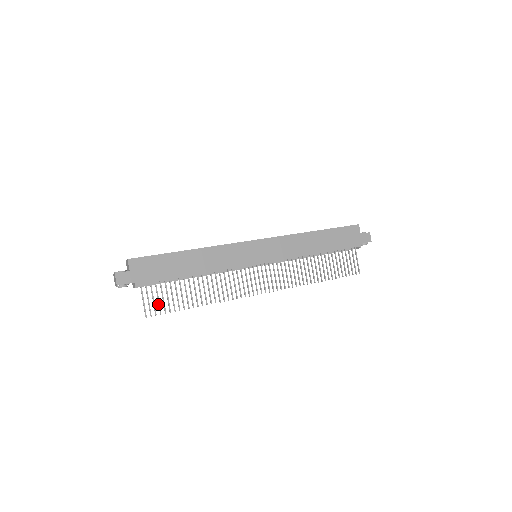
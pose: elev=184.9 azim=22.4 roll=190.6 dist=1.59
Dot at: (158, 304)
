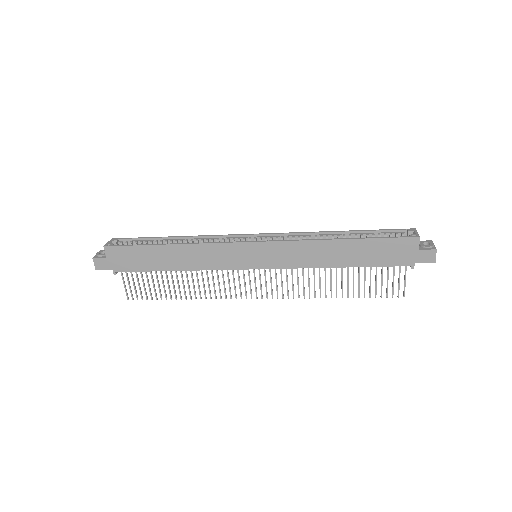
Dot at: occluded
